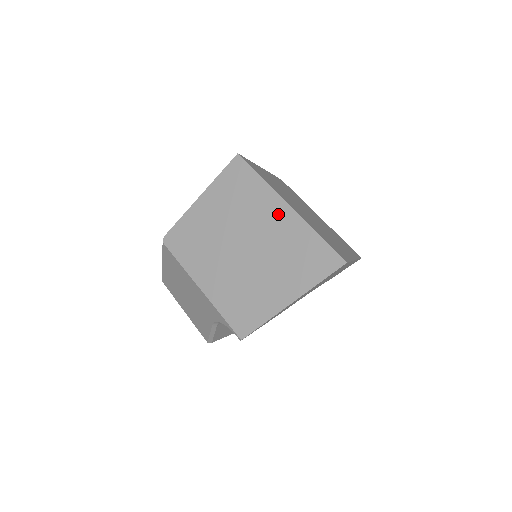
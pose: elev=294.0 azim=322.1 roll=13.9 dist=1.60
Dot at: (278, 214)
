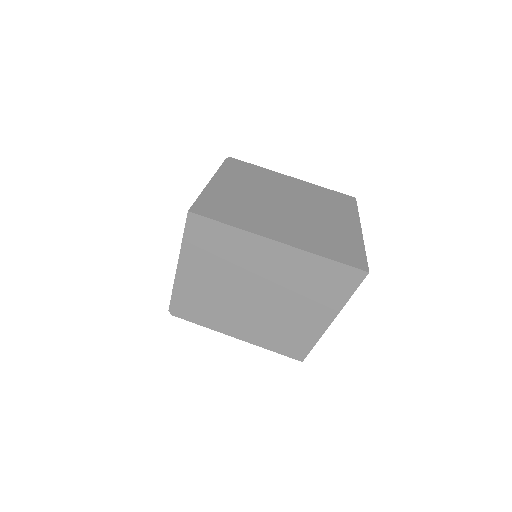
Dot at: (272, 254)
